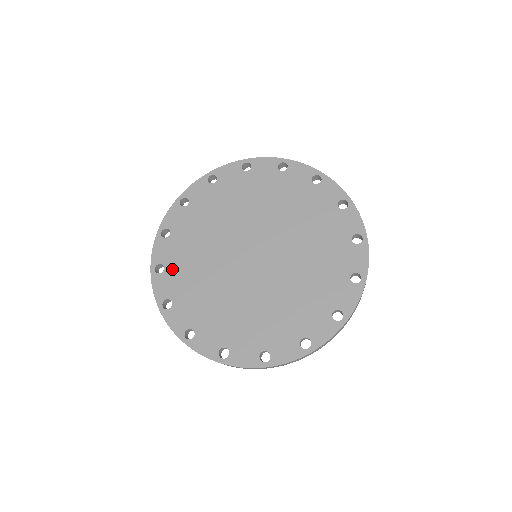
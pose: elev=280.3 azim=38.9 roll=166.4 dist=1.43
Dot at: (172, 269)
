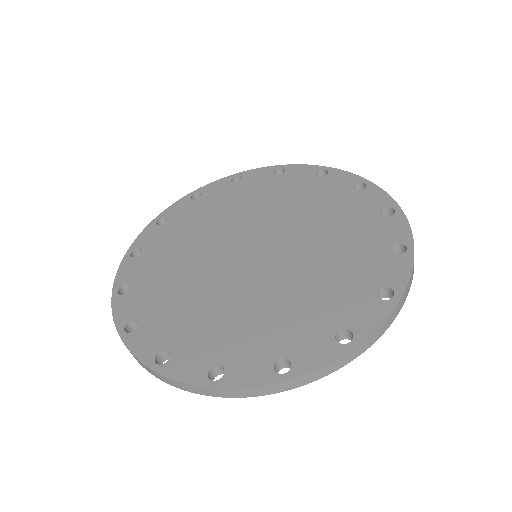
Dot at: (142, 286)
